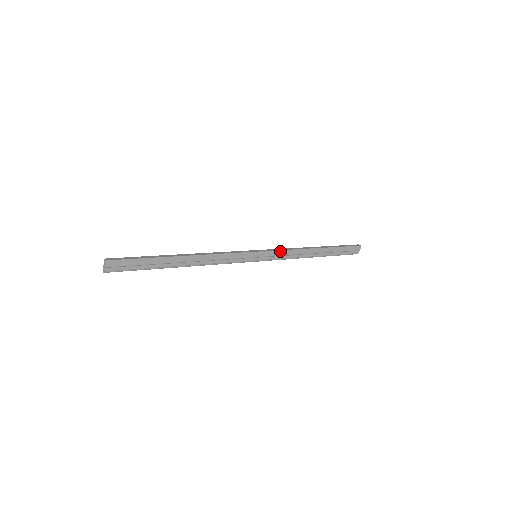
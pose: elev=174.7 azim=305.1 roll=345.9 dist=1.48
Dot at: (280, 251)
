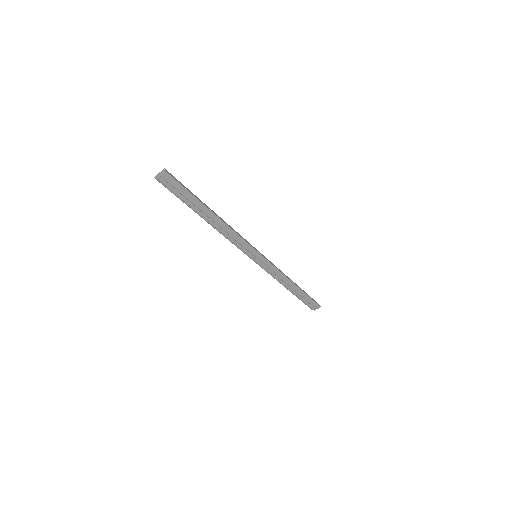
Dot at: (273, 266)
